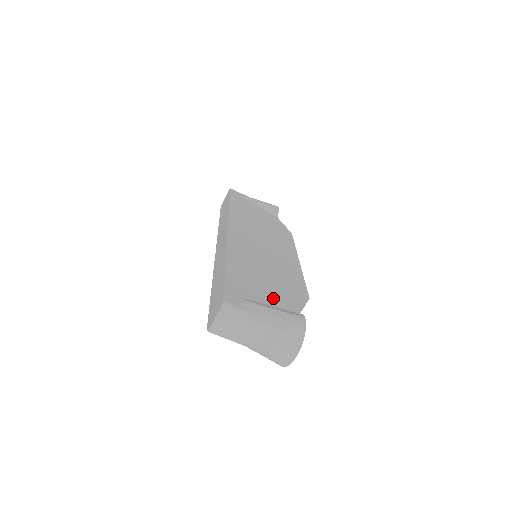
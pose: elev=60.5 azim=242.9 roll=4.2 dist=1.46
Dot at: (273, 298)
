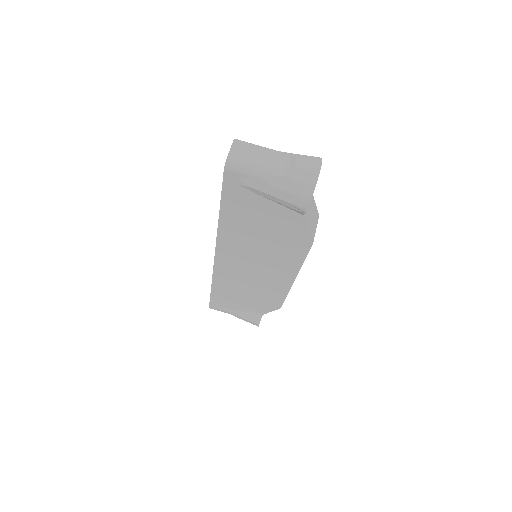
Dot at: occluded
